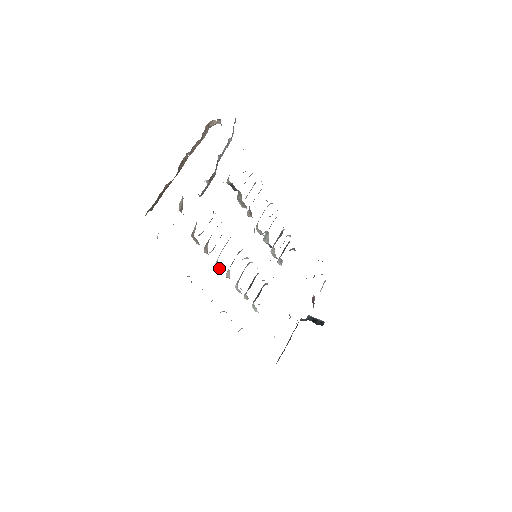
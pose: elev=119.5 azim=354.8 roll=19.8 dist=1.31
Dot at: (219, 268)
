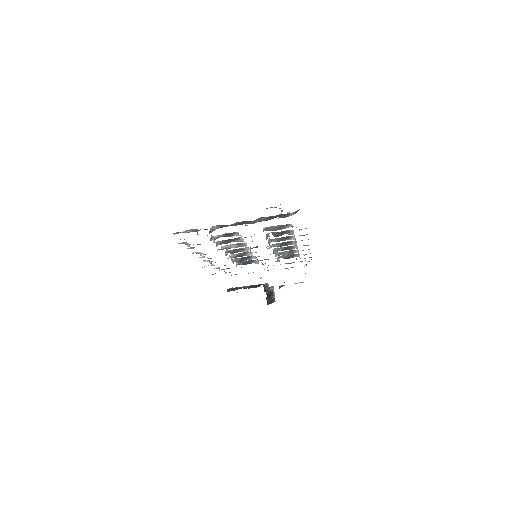
Dot at: occluded
